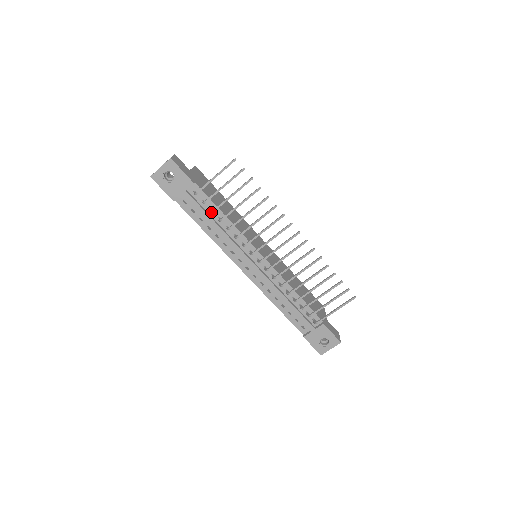
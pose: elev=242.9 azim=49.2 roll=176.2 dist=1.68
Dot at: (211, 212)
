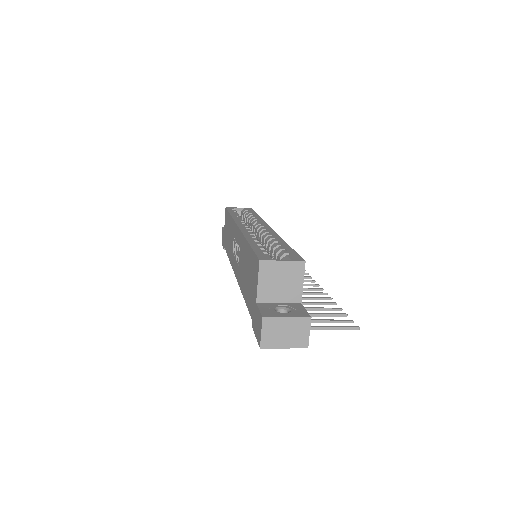
Dot at: occluded
